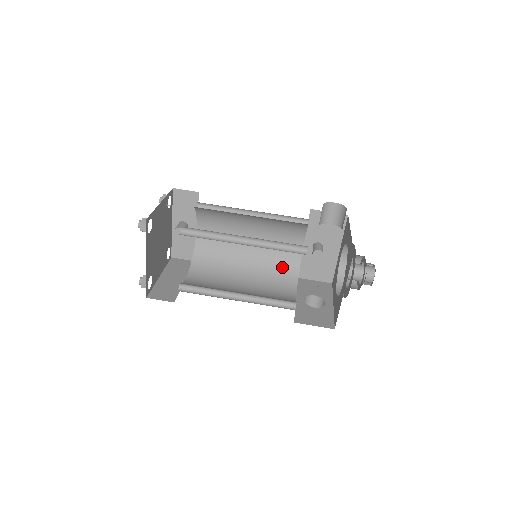
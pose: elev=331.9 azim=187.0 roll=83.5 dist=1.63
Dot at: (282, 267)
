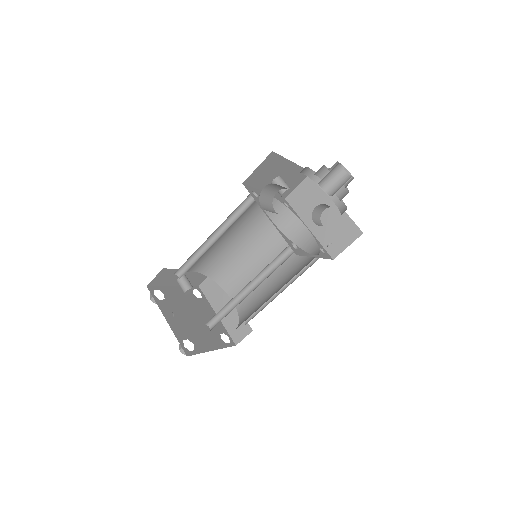
Dot at: (271, 217)
